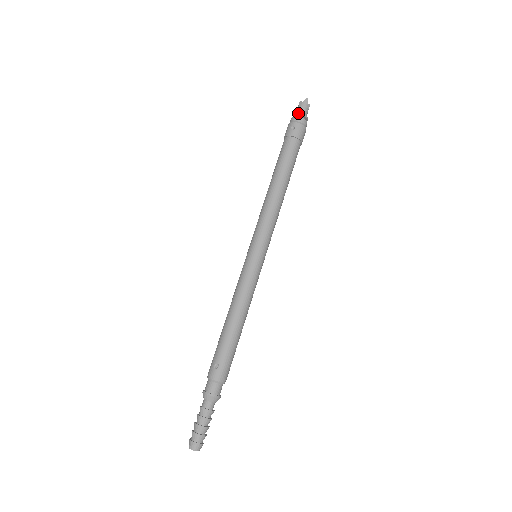
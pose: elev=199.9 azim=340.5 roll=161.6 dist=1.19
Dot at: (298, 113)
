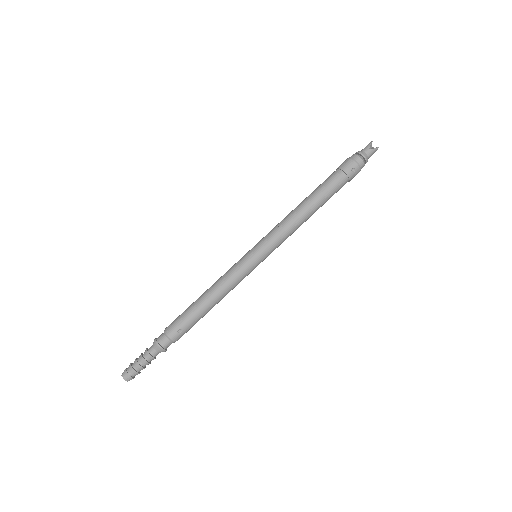
Dot at: (365, 158)
